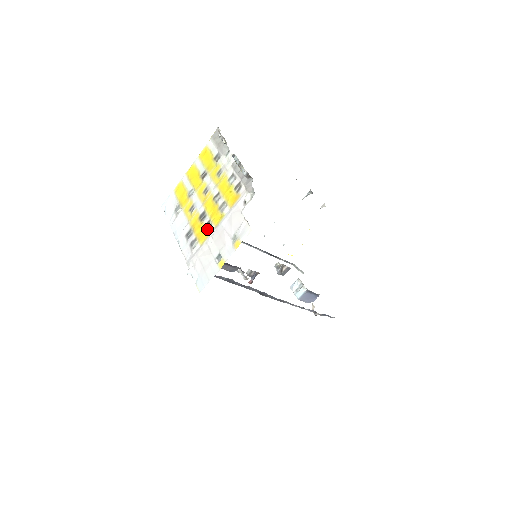
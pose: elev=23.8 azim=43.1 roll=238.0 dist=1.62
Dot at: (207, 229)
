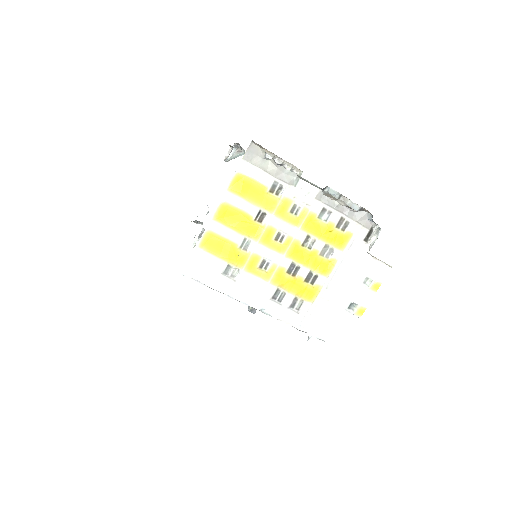
Dot at: (313, 282)
